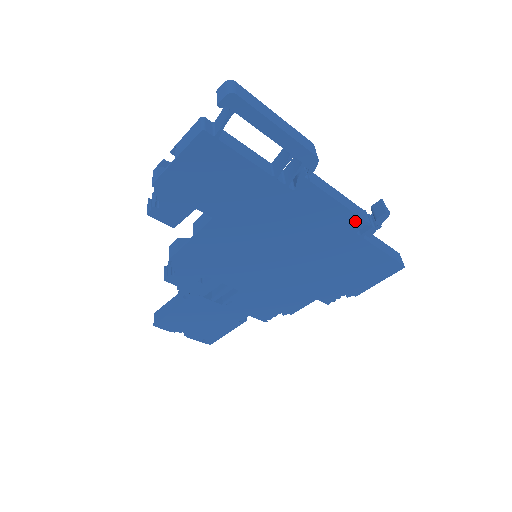
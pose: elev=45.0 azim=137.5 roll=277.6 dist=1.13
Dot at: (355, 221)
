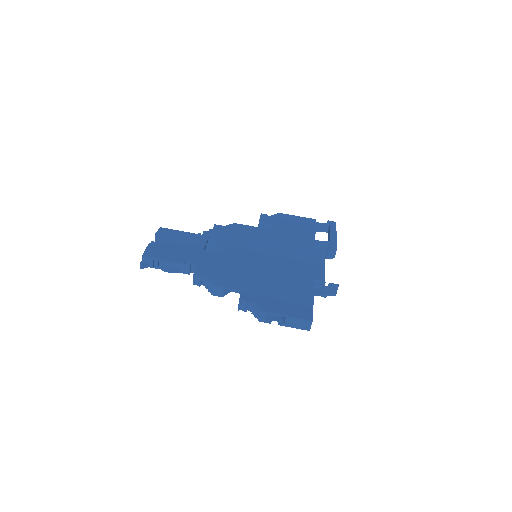
Dot at: (321, 276)
